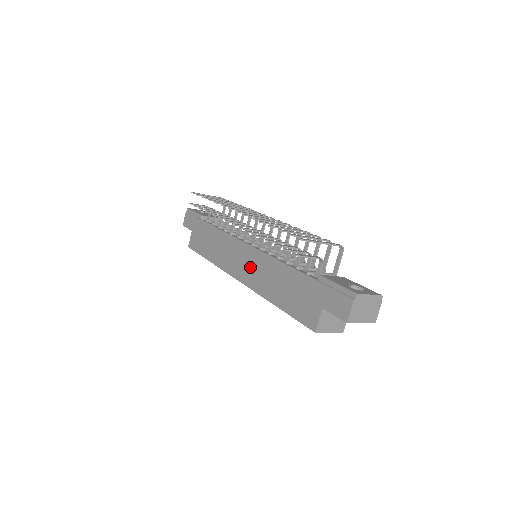
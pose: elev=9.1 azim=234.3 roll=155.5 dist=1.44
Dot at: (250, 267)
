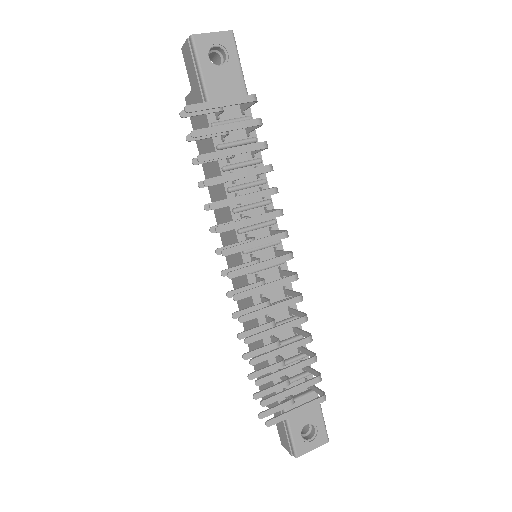
Dot at: (239, 281)
